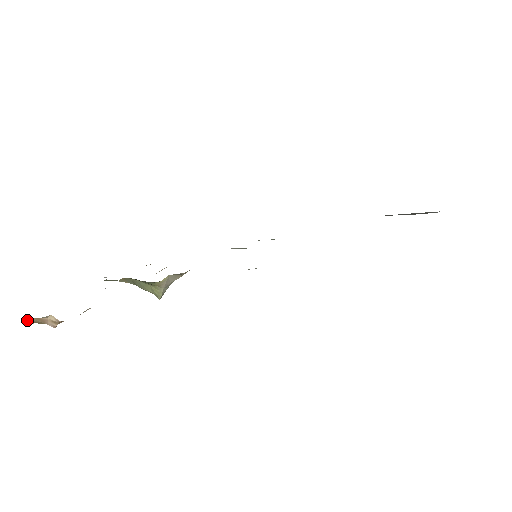
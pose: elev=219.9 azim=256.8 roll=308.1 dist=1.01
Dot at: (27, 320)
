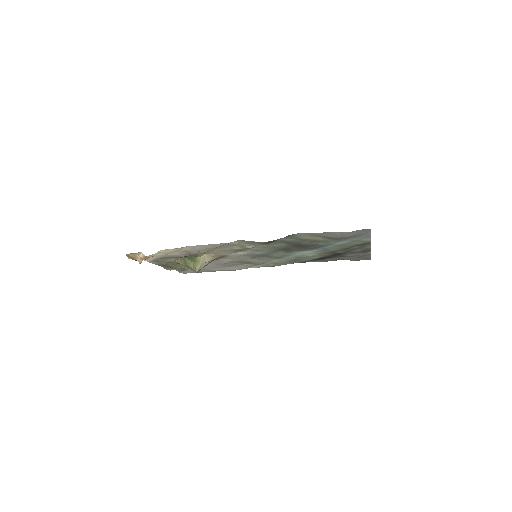
Dot at: (128, 254)
